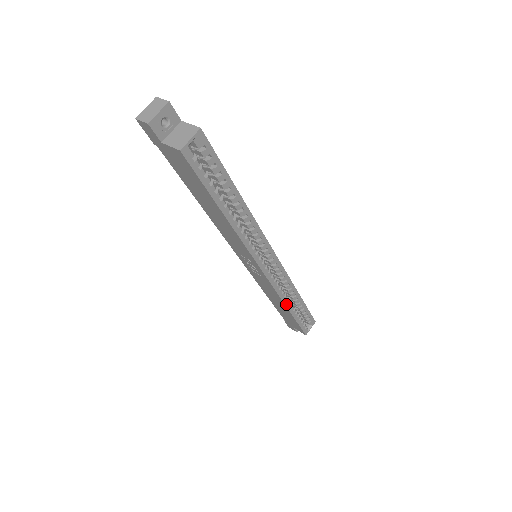
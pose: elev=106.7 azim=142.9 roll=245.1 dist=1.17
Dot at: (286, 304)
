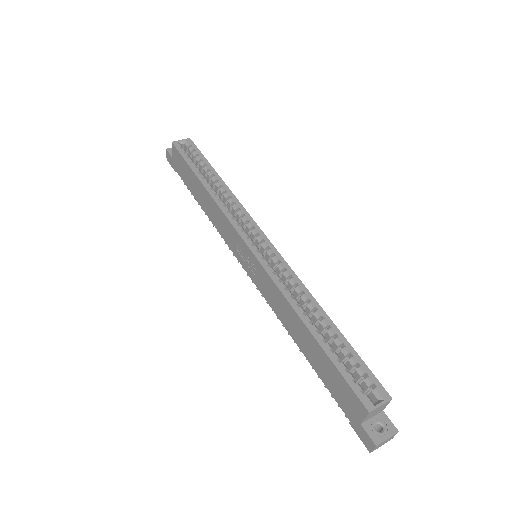
Dot at: (297, 311)
